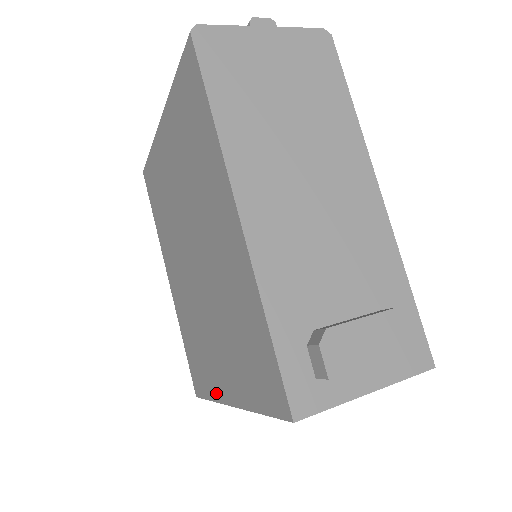
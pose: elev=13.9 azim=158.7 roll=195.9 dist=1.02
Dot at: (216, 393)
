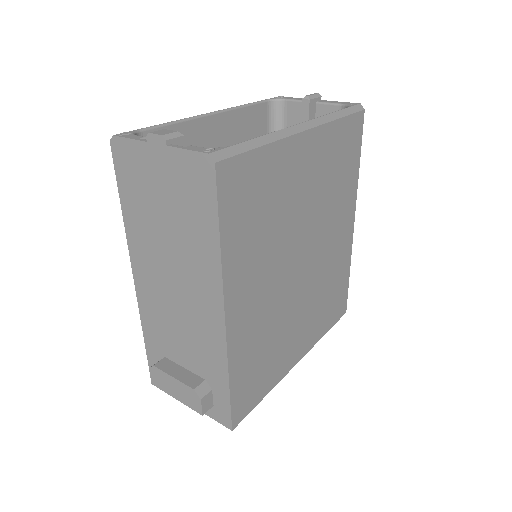
Dot at: occluded
